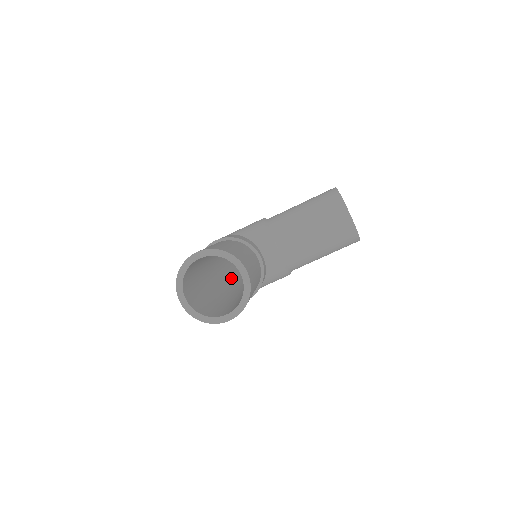
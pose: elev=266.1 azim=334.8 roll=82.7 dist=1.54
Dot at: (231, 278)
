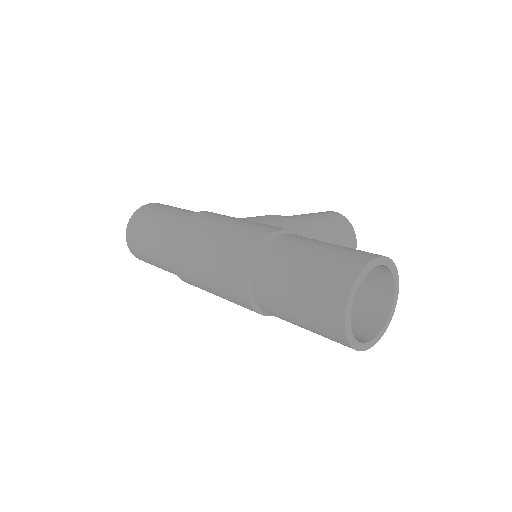
Dot at: occluded
